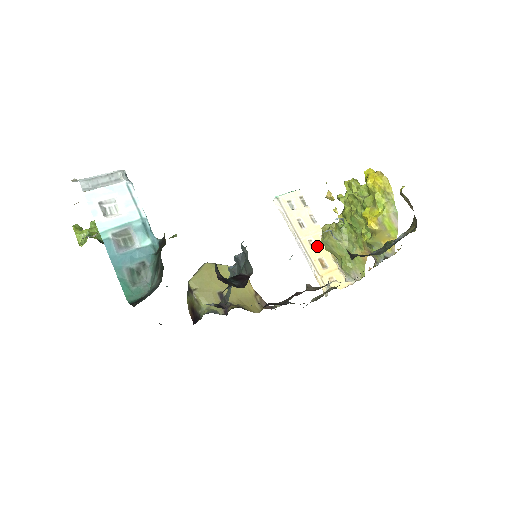
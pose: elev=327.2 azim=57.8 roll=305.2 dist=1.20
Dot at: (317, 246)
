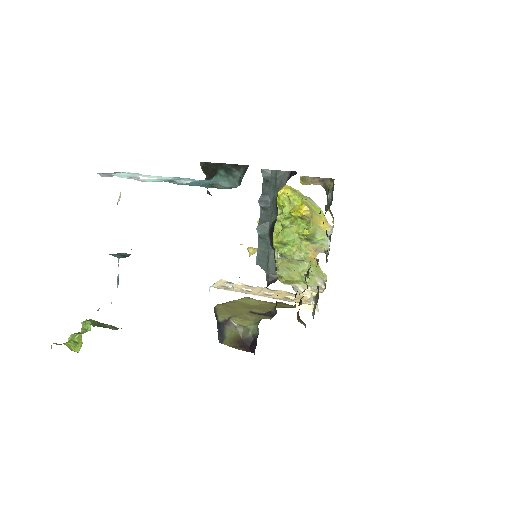
Dot at: (273, 294)
